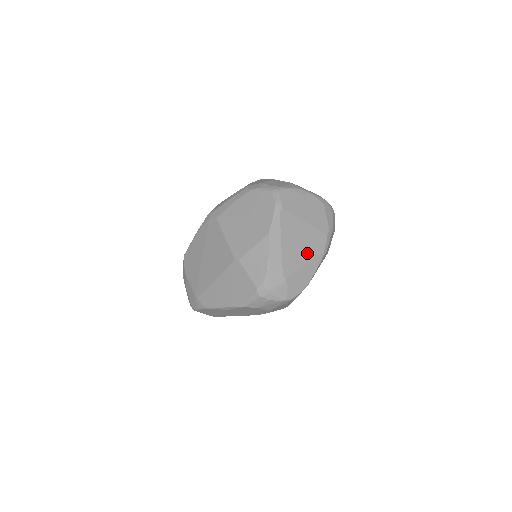
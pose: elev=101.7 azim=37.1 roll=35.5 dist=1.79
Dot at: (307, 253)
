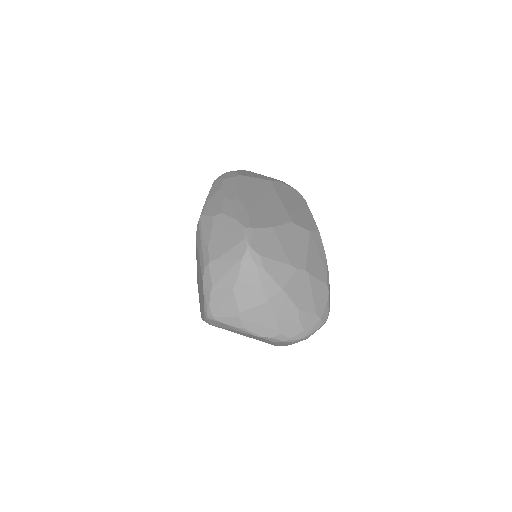
Dot at: occluded
